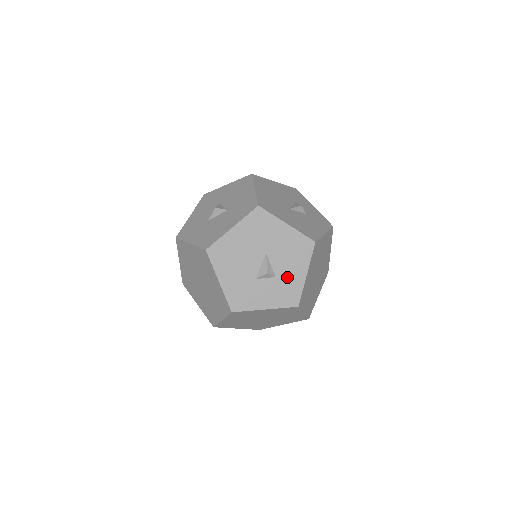
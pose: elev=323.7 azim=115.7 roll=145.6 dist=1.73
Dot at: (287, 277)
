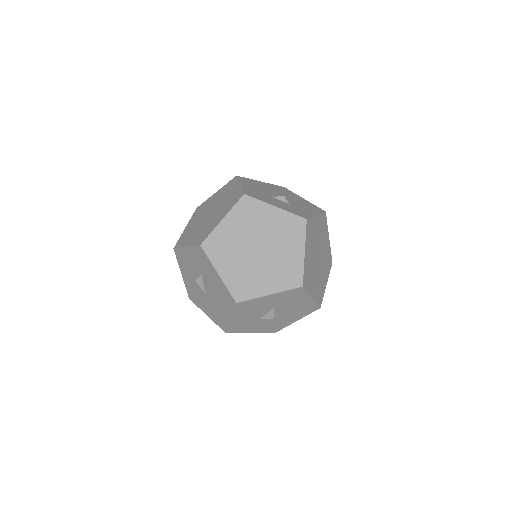
Dot at: (299, 208)
